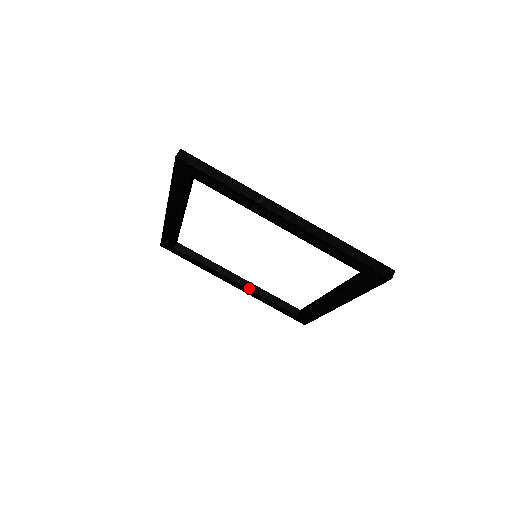
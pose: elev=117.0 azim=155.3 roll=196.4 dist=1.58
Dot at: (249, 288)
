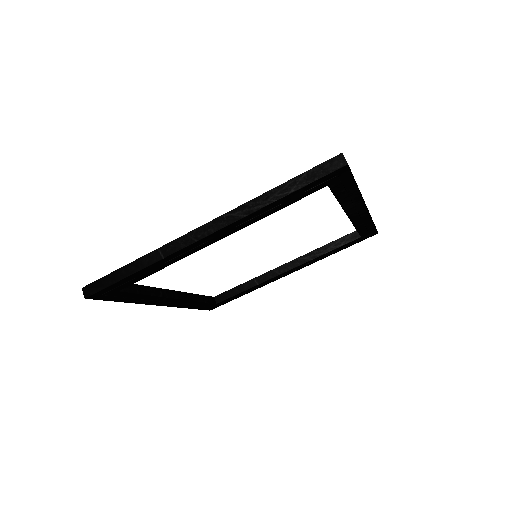
Dot at: (185, 299)
